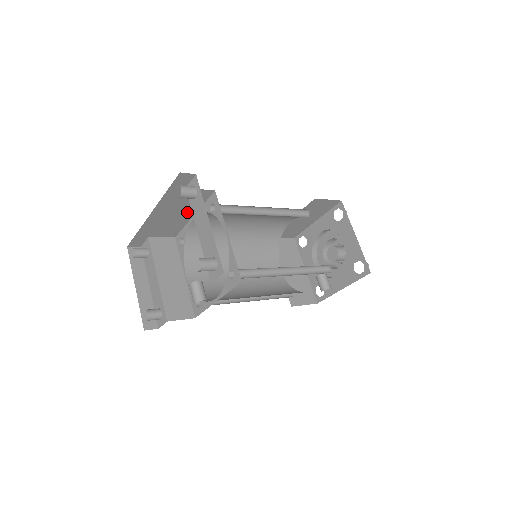
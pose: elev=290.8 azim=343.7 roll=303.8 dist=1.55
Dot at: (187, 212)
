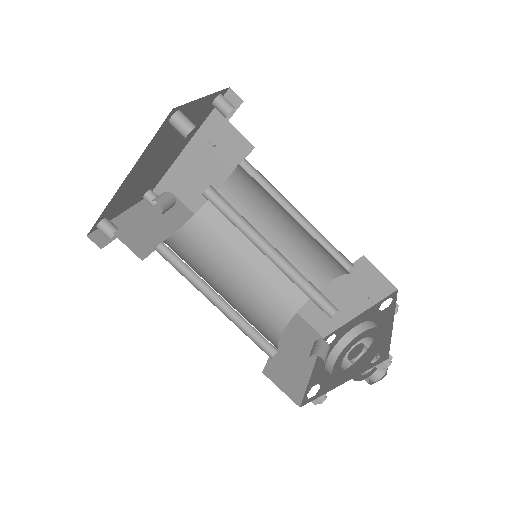
Dot at: (219, 172)
